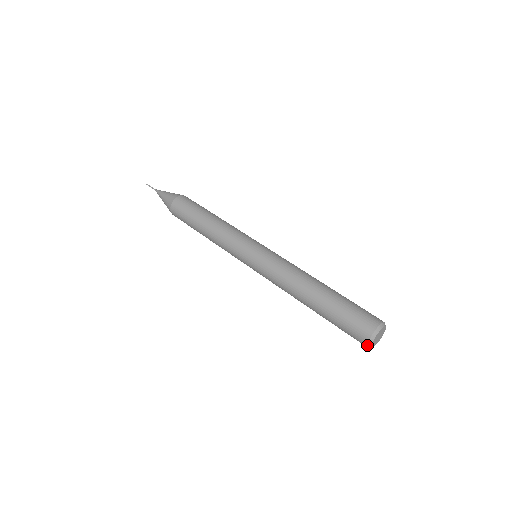
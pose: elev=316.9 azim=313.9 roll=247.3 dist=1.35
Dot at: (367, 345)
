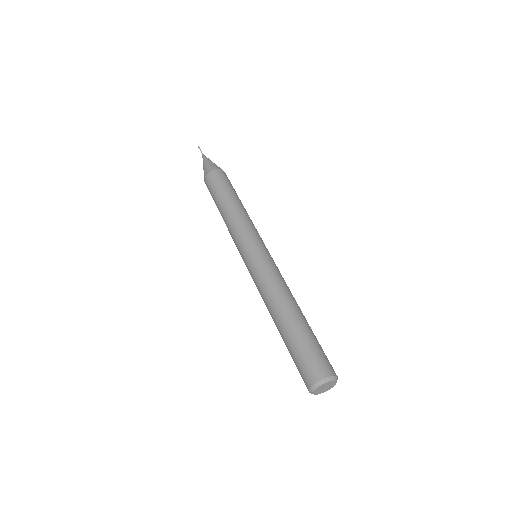
Dot at: occluded
